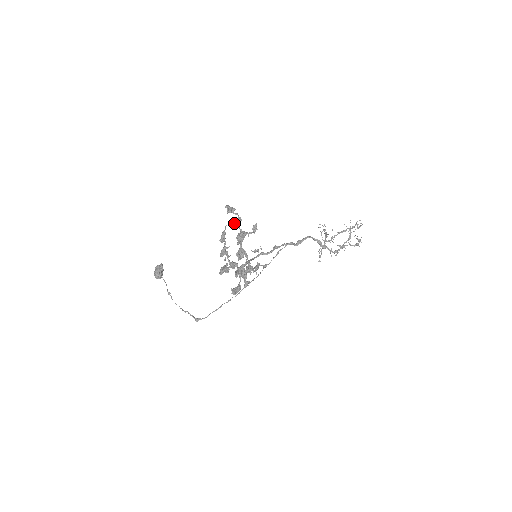
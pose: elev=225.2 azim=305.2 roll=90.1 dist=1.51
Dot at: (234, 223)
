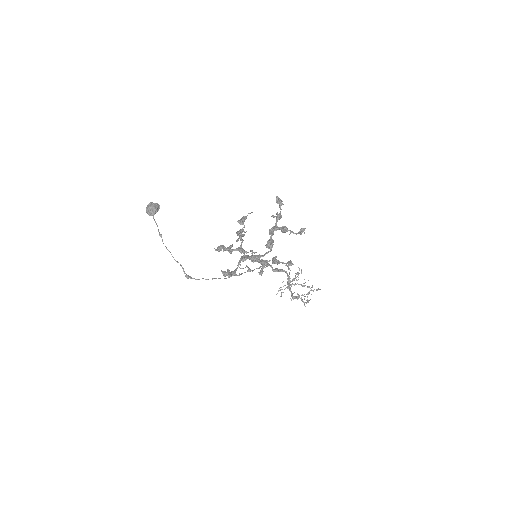
Dot at: occluded
